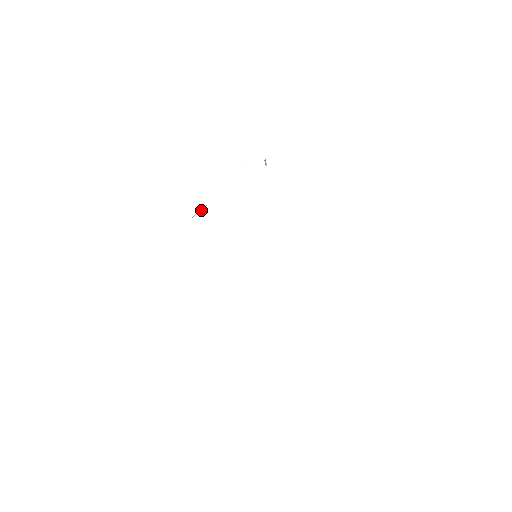
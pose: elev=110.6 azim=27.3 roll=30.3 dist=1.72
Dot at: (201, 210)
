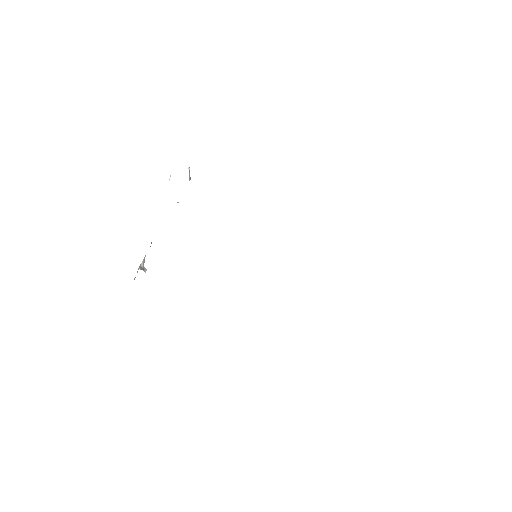
Dot at: (141, 264)
